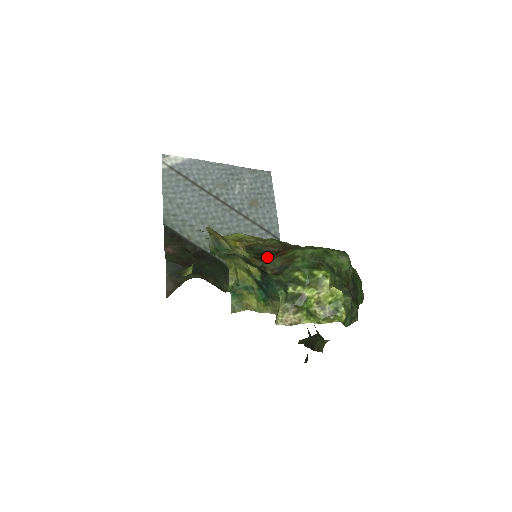
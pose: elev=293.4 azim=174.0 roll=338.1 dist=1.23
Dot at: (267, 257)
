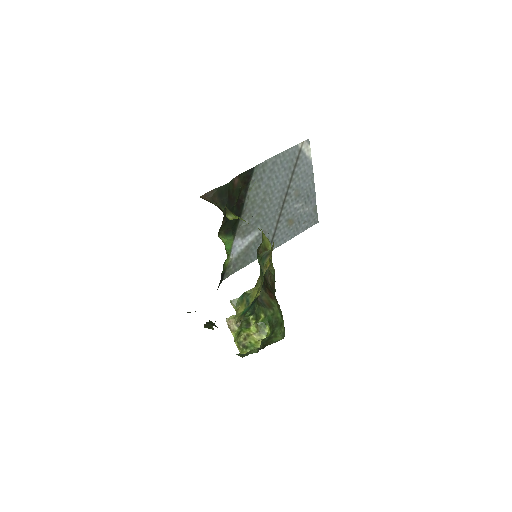
Dot at: (265, 286)
